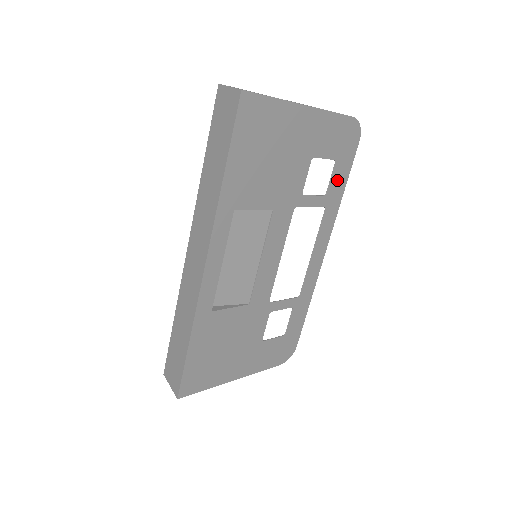
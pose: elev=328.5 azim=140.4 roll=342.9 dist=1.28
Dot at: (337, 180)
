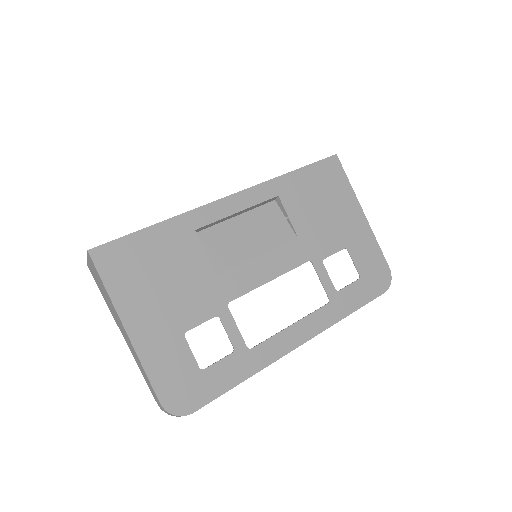
Dot at: (352, 295)
